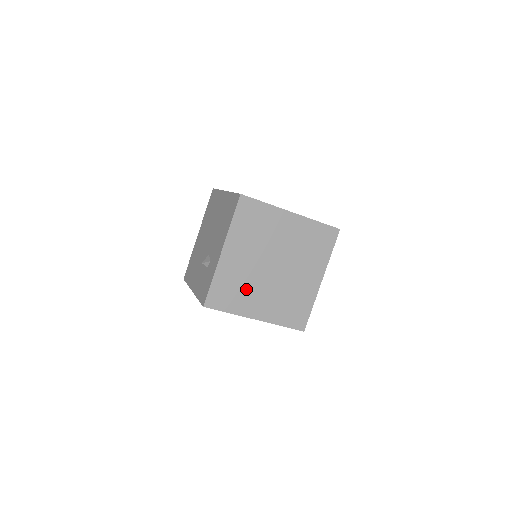
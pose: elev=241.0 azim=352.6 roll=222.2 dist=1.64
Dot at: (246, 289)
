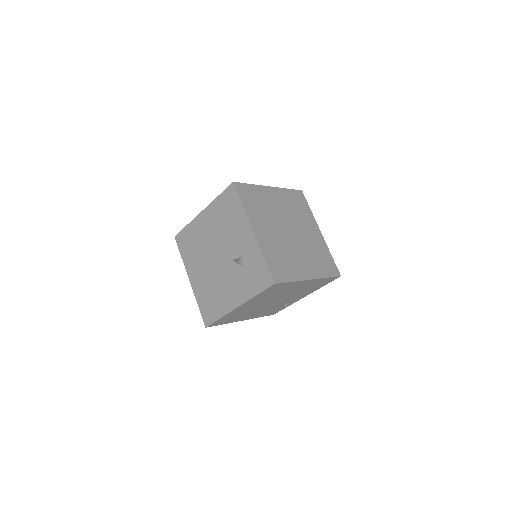
Dot at: (288, 256)
